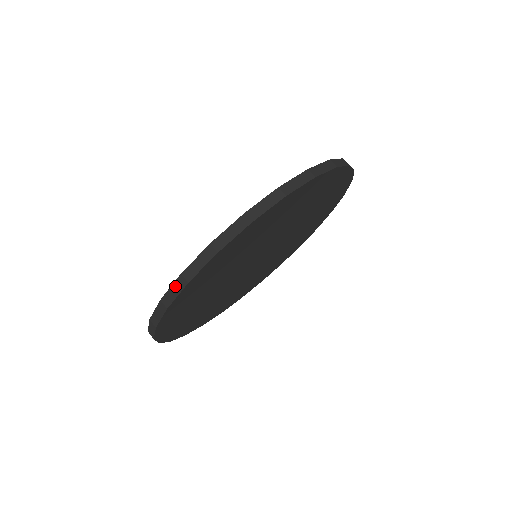
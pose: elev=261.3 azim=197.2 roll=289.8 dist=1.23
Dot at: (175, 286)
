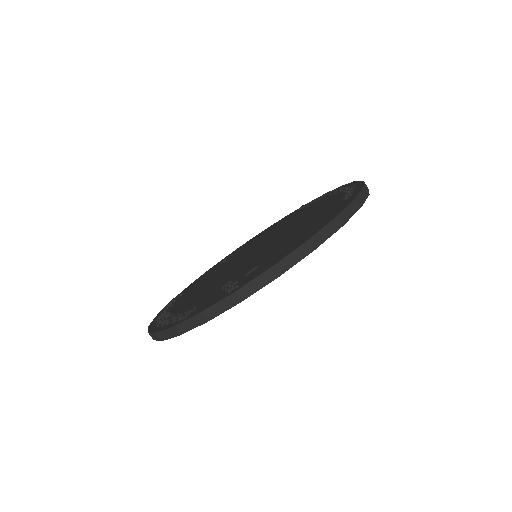
Dot at: (260, 279)
